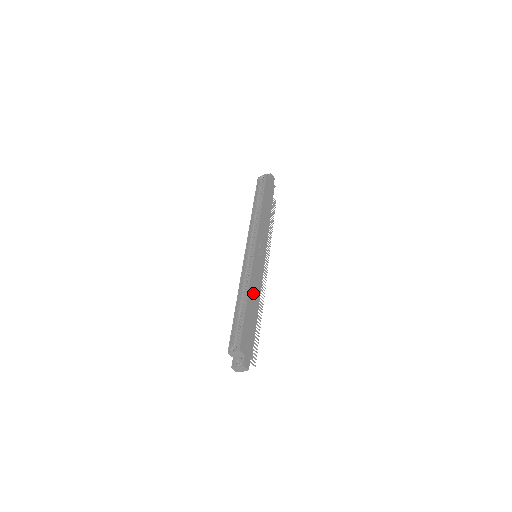
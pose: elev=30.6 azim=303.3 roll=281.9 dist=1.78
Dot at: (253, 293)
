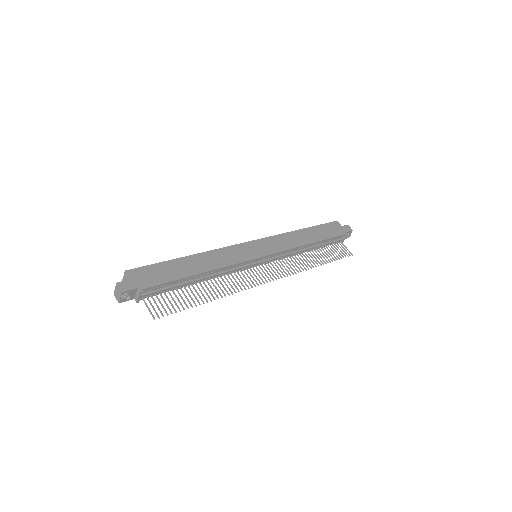
Dot at: (206, 259)
